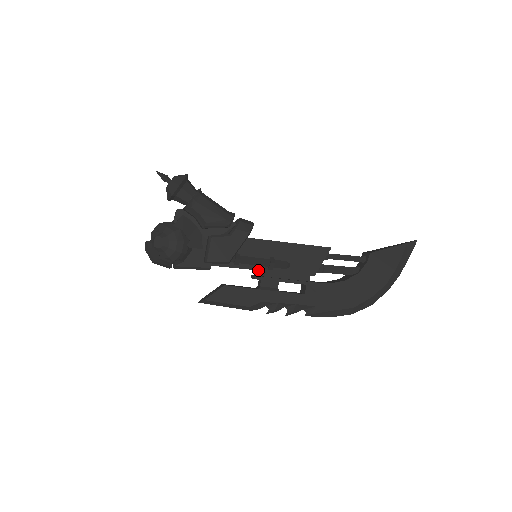
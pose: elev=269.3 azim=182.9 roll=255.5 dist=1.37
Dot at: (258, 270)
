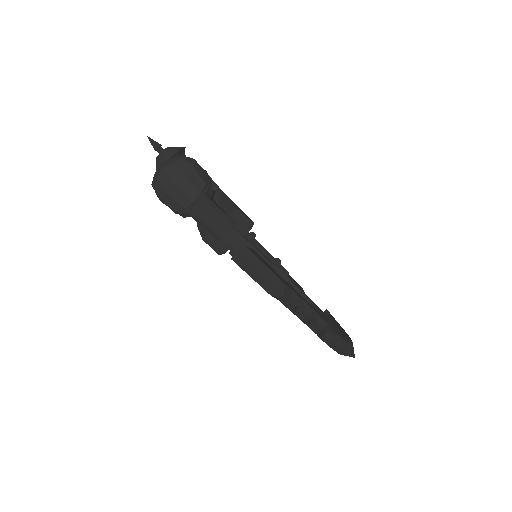
Dot at: occluded
